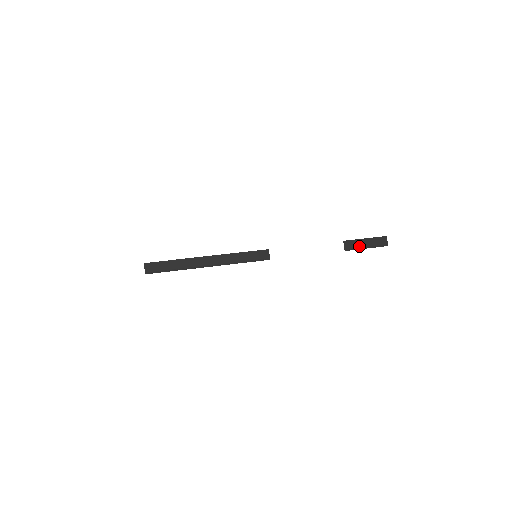
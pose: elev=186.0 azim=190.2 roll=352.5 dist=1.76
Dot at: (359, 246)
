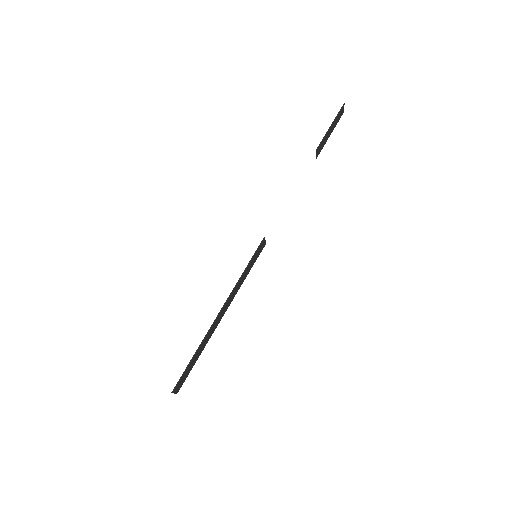
Dot at: (326, 141)
